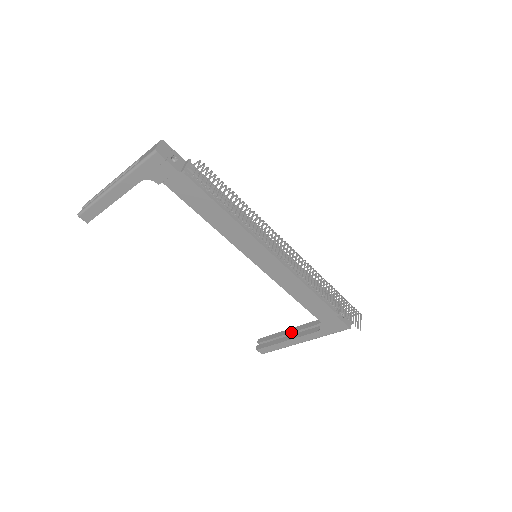
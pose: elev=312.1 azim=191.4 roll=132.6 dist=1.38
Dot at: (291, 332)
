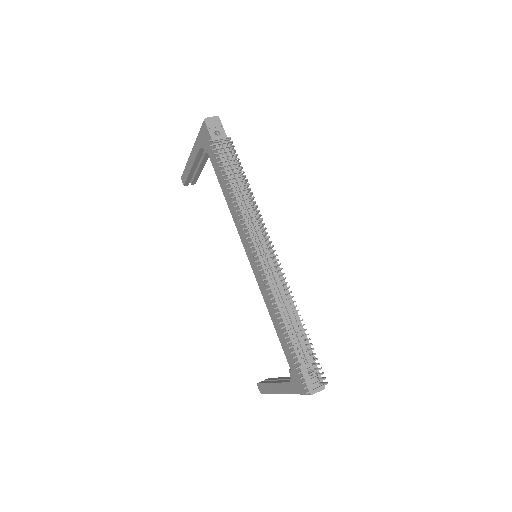
Dot at: (282, 378)
